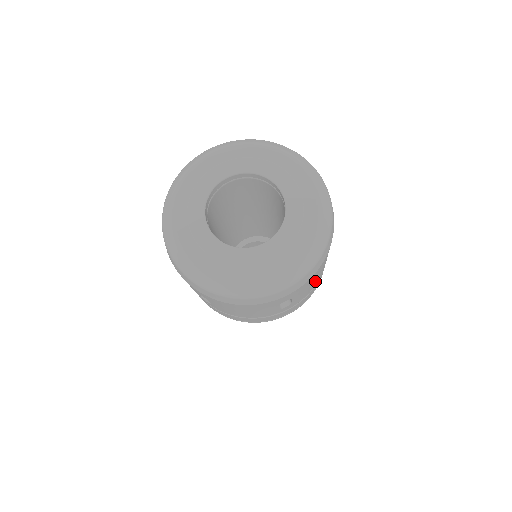
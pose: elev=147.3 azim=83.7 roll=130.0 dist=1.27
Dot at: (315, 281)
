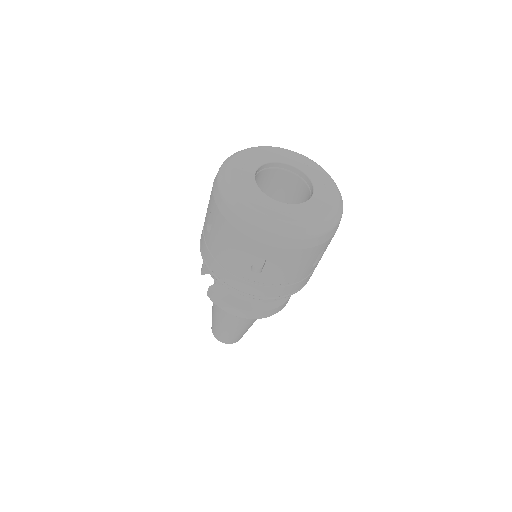
Dot at: occluded
